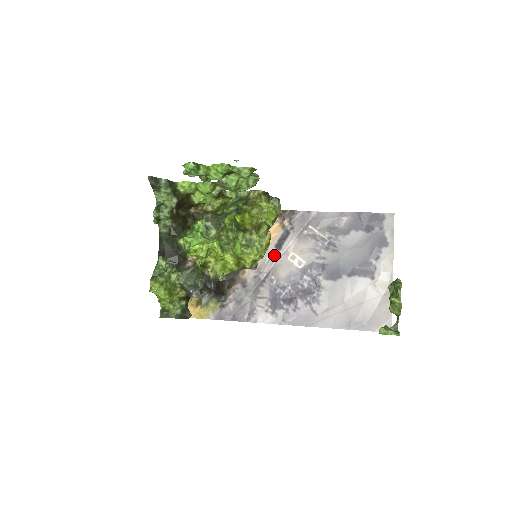
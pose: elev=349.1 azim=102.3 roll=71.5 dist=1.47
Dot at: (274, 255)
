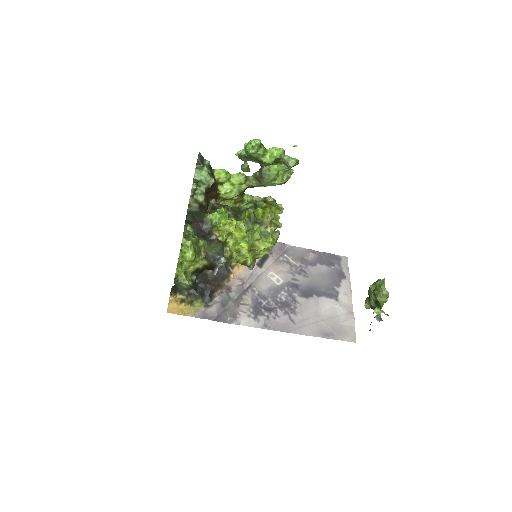
Dot at: (256, 271)
